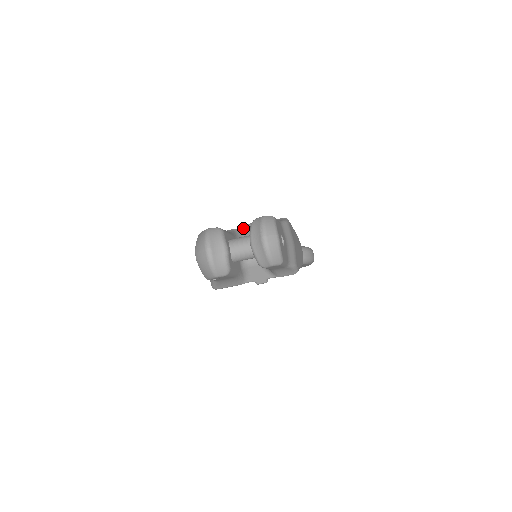
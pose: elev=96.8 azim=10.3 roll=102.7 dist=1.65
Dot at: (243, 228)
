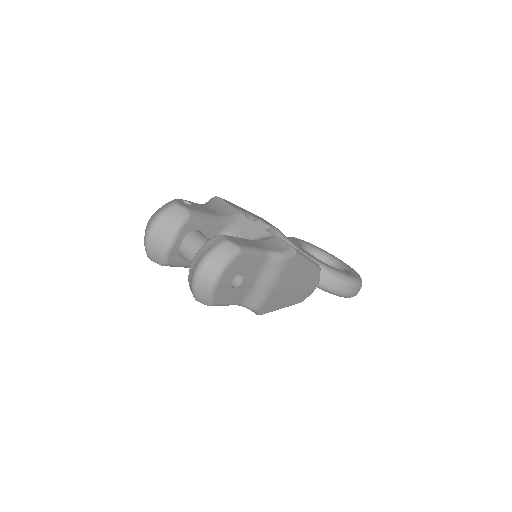
Dot at: (250, 221)
